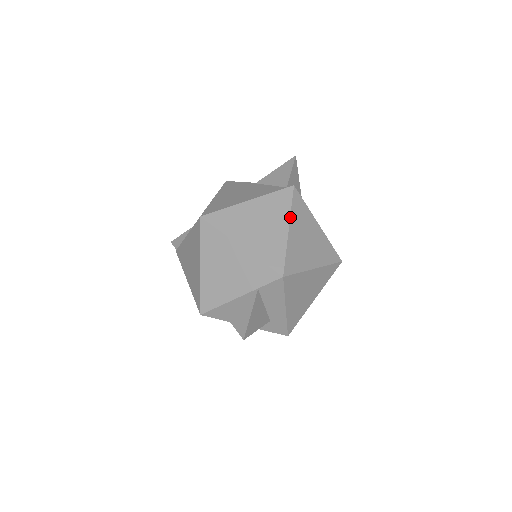
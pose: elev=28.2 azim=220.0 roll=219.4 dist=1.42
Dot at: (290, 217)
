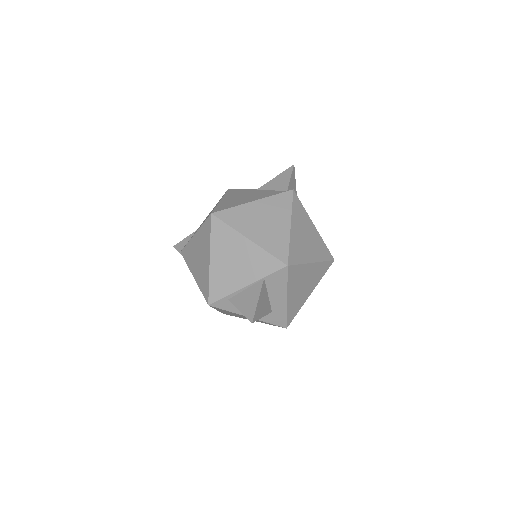
Dot at: (291, 216)
